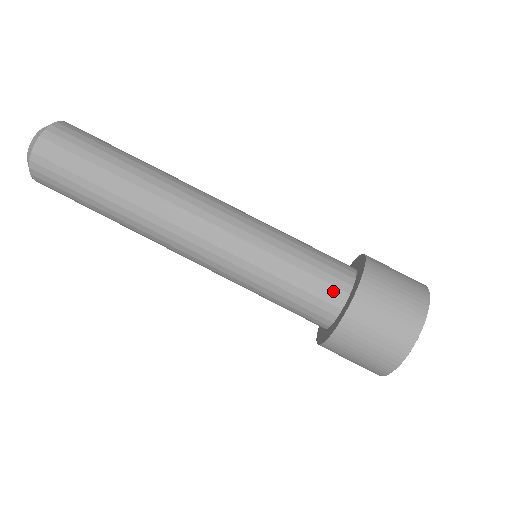
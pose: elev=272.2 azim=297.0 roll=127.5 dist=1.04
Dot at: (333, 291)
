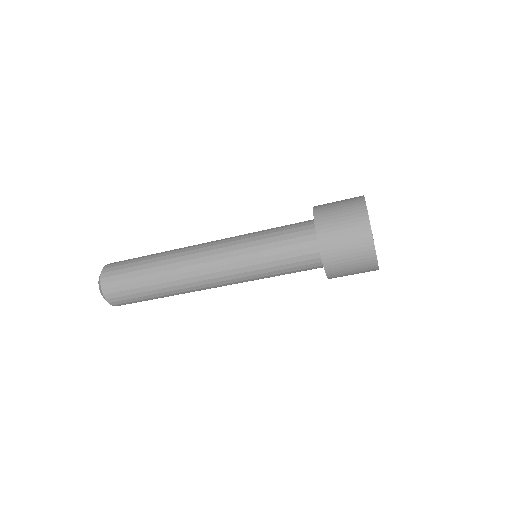
Dot at: occluded
